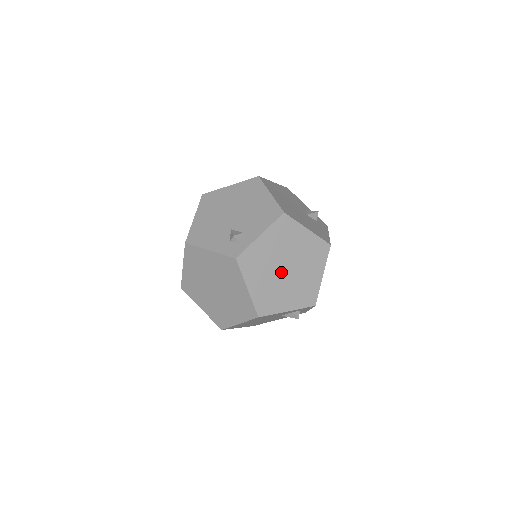
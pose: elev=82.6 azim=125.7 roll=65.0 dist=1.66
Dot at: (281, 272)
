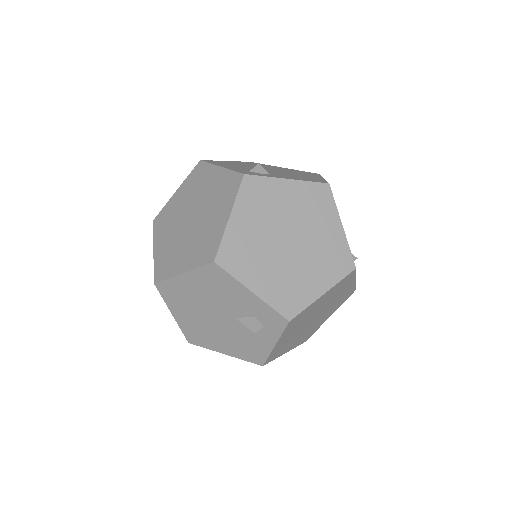
Dot at: (280, 239)
